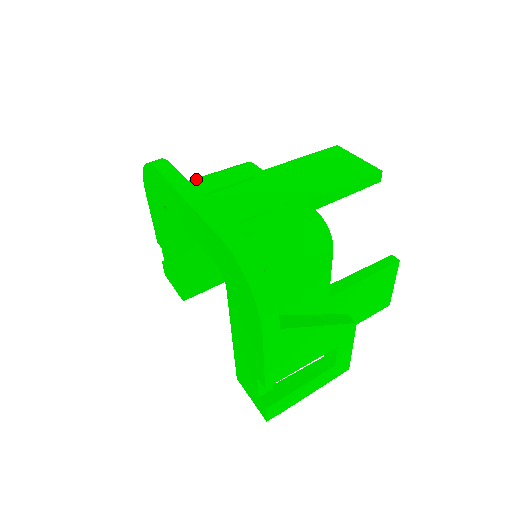
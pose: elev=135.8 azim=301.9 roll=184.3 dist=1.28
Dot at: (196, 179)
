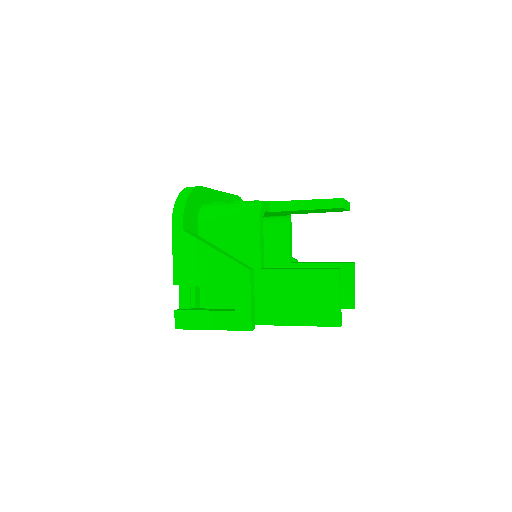
Dot at: occluded
